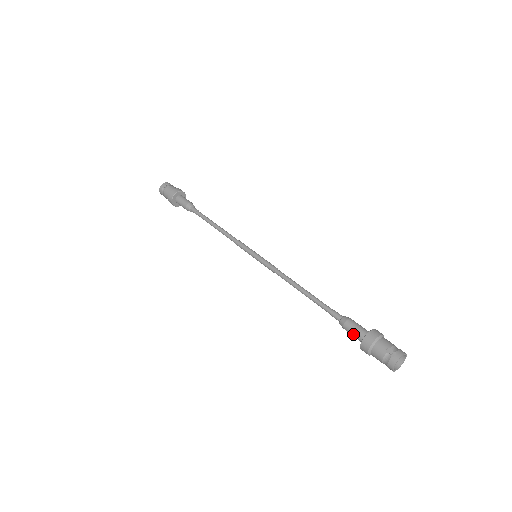
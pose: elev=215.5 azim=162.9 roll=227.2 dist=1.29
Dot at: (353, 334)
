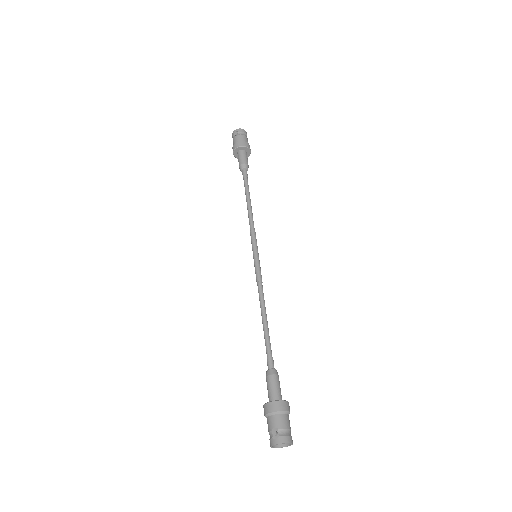
Dot at: occluded
